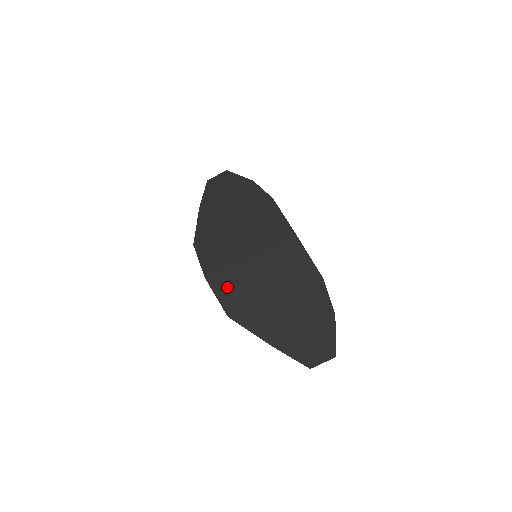
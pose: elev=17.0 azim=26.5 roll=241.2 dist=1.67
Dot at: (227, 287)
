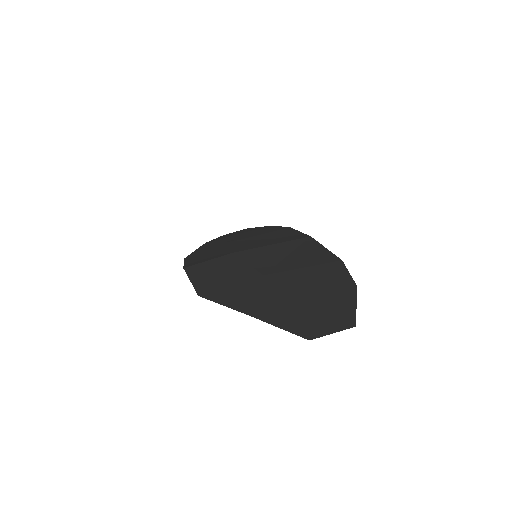
Dot at: (208, 273)
